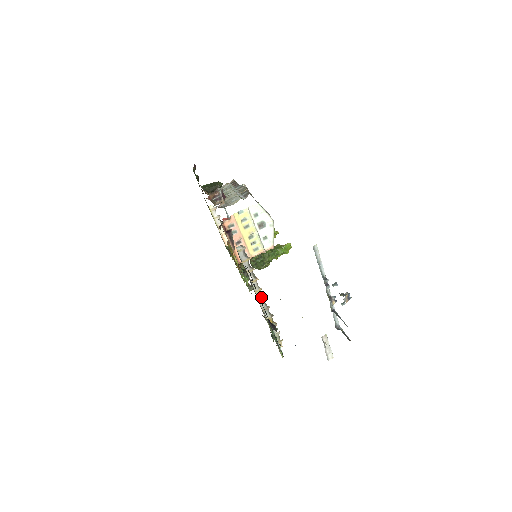
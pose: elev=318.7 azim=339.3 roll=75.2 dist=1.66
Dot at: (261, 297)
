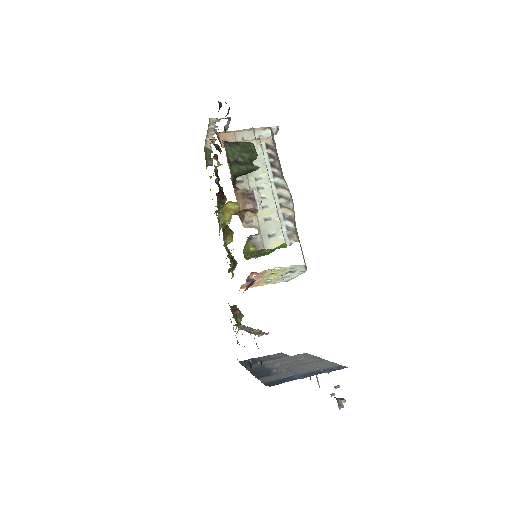
Dot at: (249, 329)
